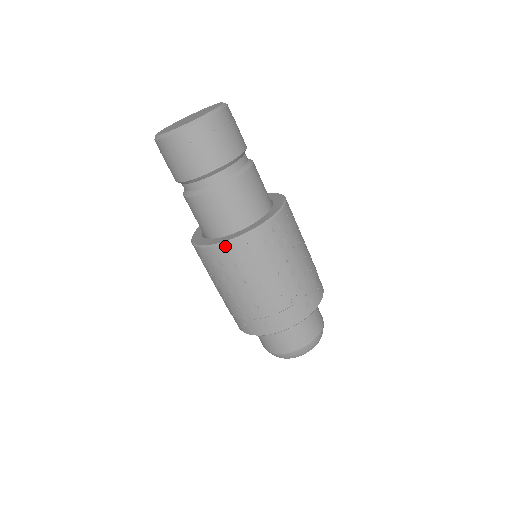
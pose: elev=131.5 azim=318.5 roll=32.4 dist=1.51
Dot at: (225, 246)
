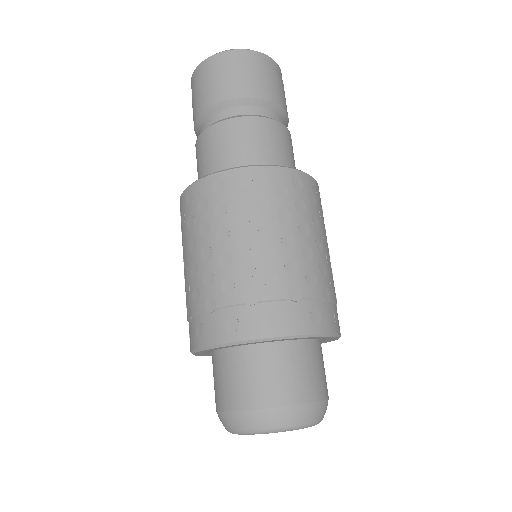
Dot at: (221, 175)
